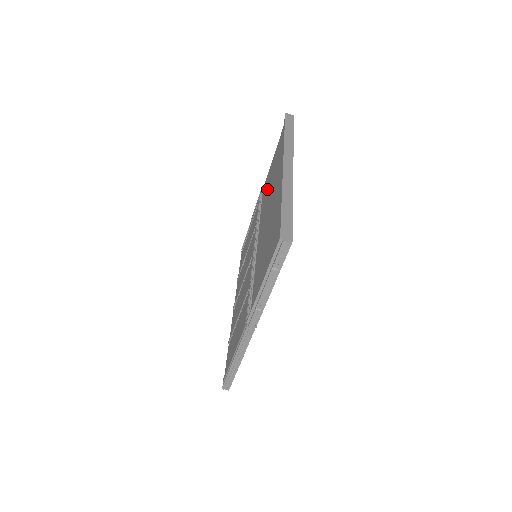
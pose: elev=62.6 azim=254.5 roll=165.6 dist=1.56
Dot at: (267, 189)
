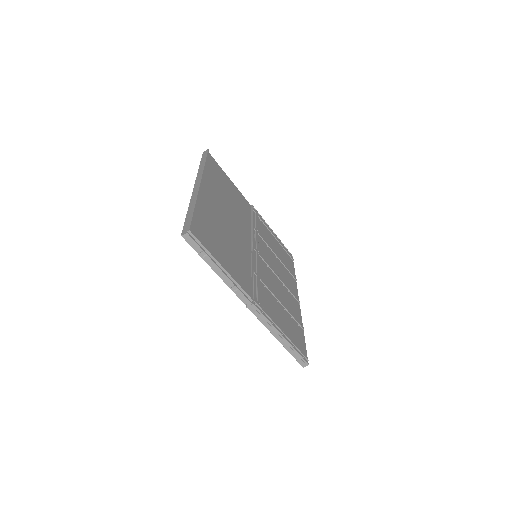
Dot at: occluded
